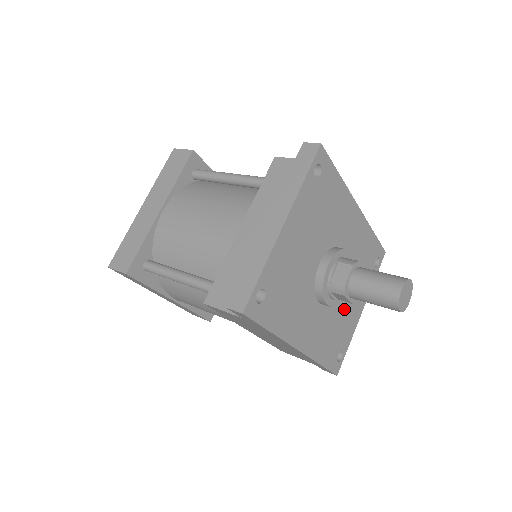
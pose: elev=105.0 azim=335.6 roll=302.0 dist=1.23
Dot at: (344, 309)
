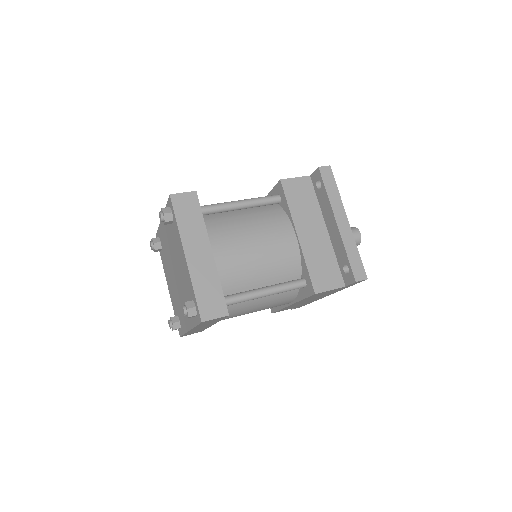
Dot at: occluded
